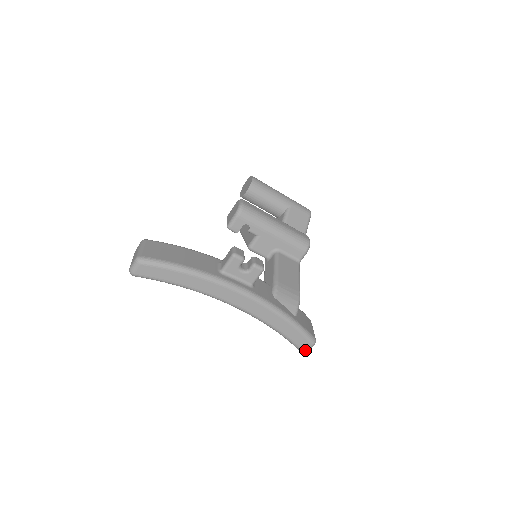
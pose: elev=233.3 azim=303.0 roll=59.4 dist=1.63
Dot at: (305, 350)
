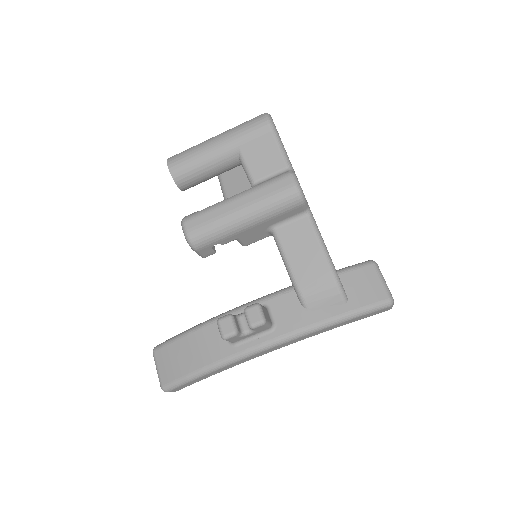
Dot at: (387, 310)
